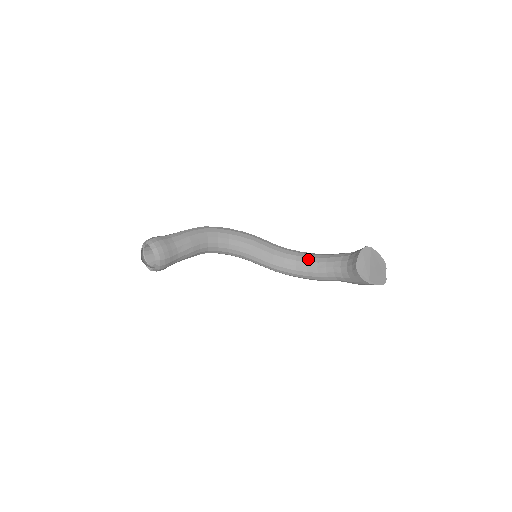
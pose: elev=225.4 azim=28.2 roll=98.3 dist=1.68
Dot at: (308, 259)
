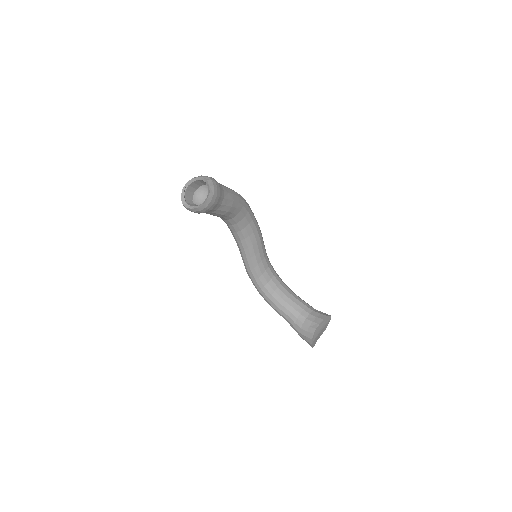
Dot at: (280, 285)
